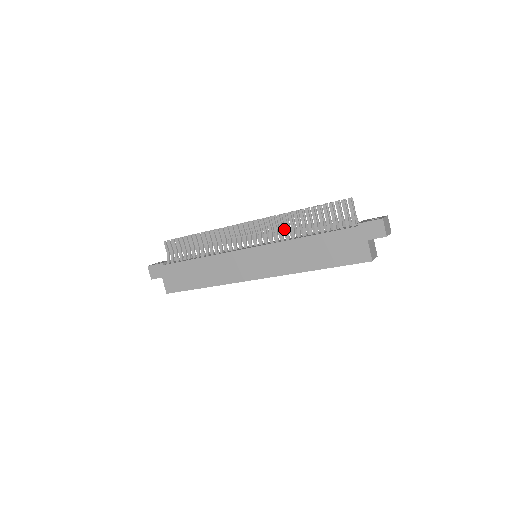
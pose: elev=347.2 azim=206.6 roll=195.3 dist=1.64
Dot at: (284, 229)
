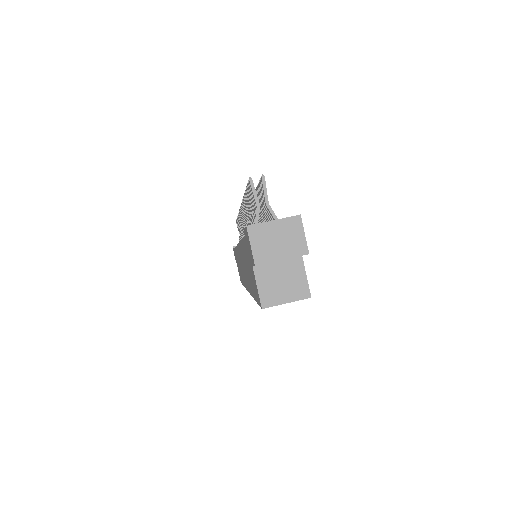
Dot at: occluded
